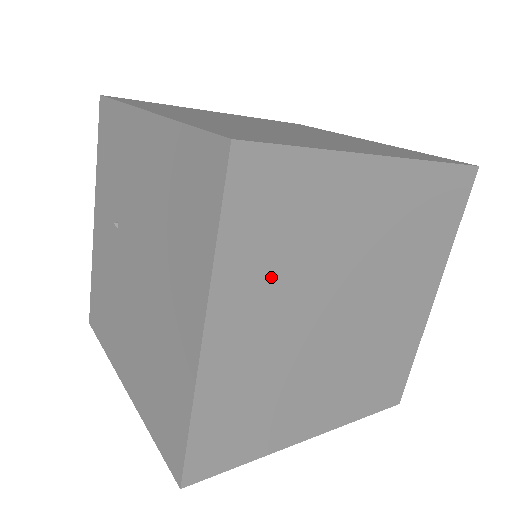
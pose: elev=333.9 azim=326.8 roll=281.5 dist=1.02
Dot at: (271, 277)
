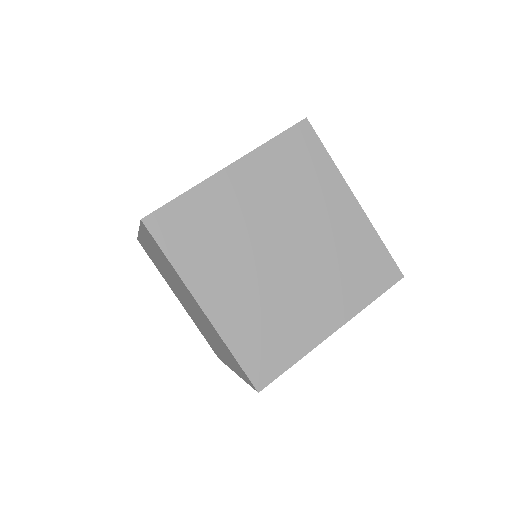
Dot at: (274, 181)
